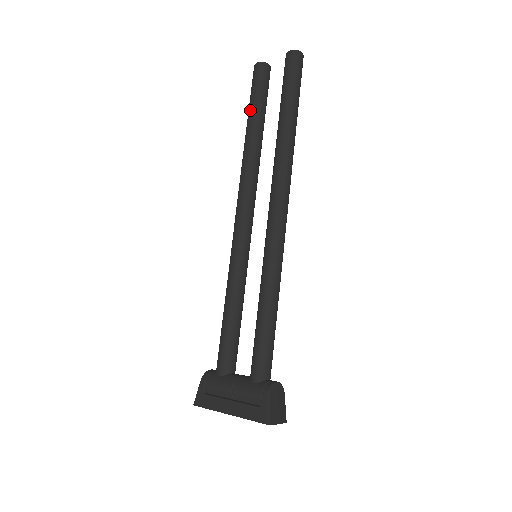
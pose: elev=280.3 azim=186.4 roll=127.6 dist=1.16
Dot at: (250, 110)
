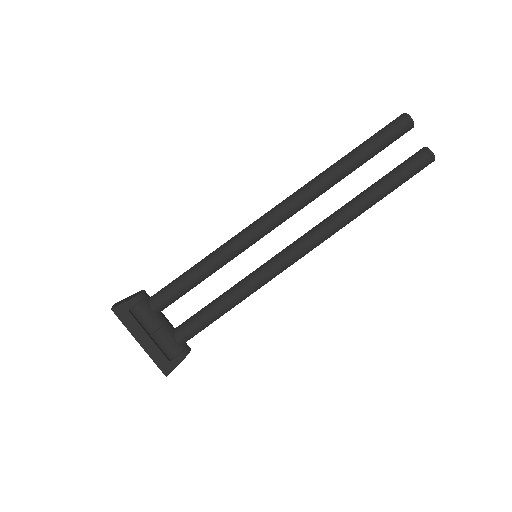
Dot at: (368, 149)
